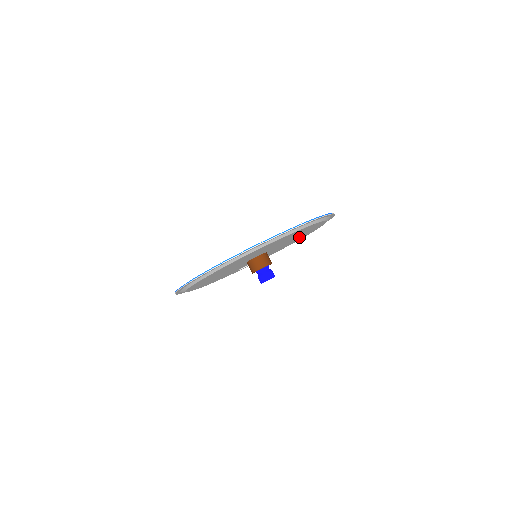
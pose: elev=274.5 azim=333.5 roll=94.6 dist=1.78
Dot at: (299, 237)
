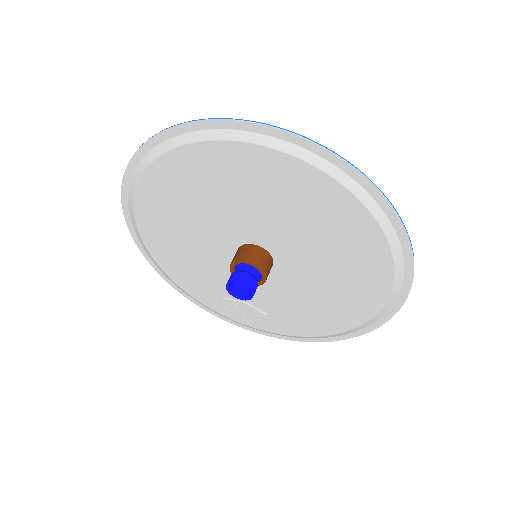
Dot at: (332, 302)
